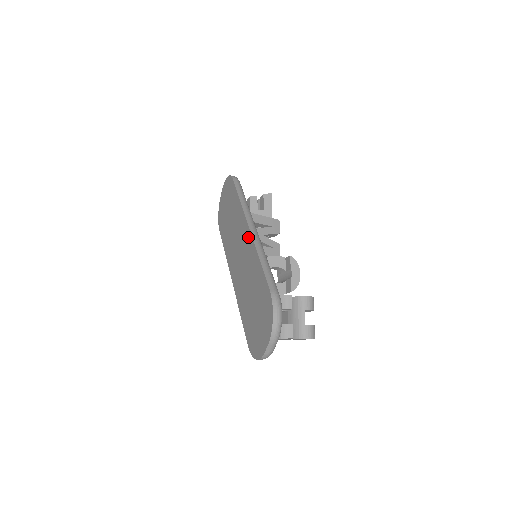
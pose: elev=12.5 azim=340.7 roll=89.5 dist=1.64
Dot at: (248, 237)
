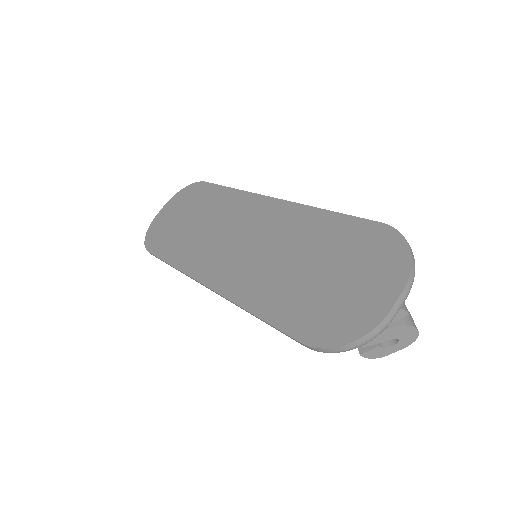
Dot at: (274, 207)
